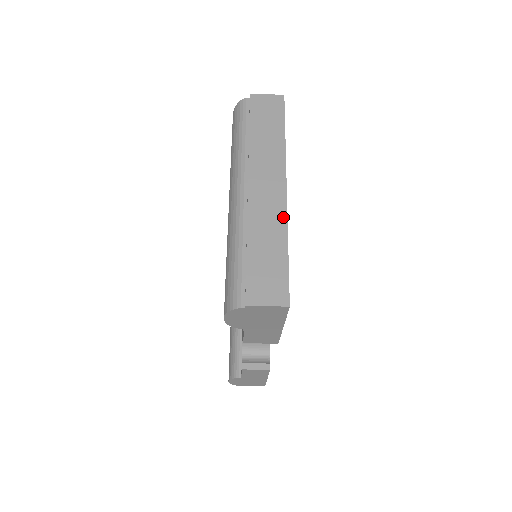
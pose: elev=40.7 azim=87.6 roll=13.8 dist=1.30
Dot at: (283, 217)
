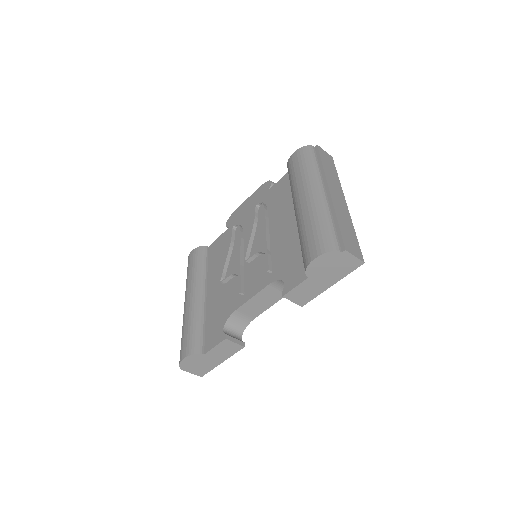
Dot at: (349, 217)
